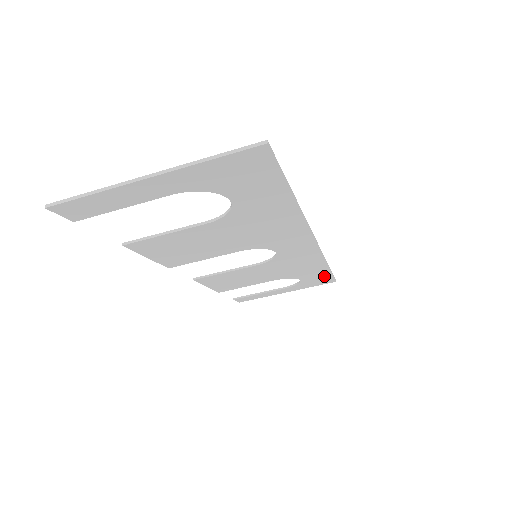
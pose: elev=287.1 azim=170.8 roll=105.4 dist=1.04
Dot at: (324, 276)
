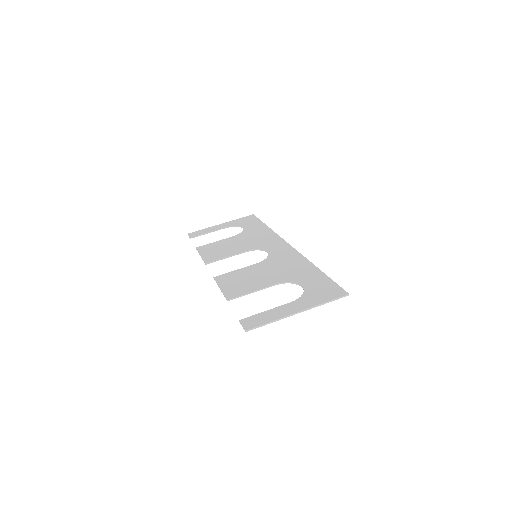
Dot at: occluded
